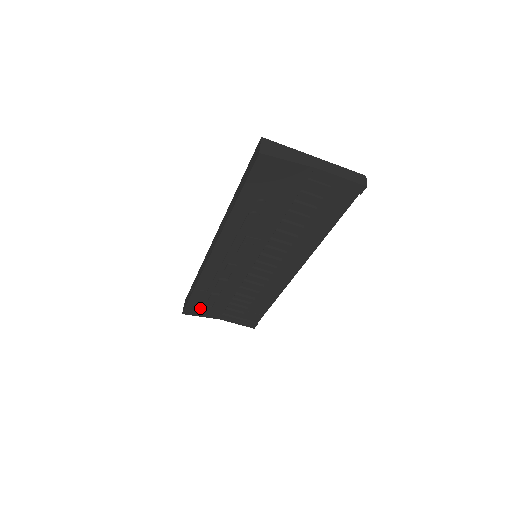
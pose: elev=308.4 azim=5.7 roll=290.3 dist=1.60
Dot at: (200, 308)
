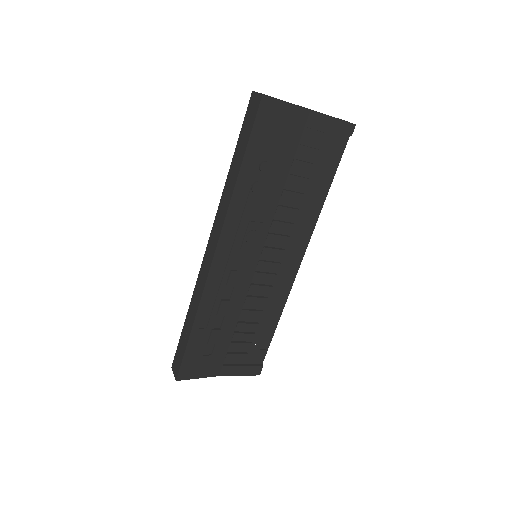
Dot at: (198, 362)
